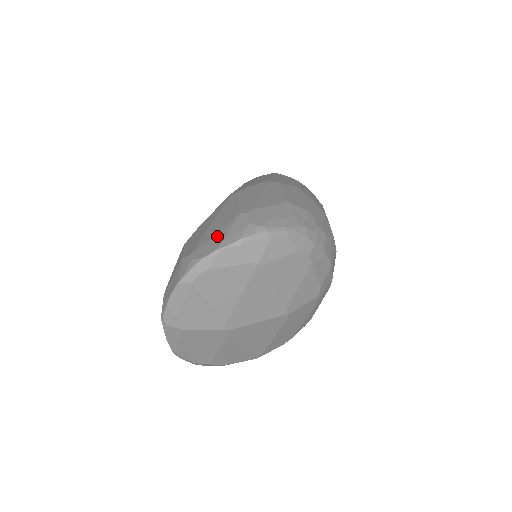
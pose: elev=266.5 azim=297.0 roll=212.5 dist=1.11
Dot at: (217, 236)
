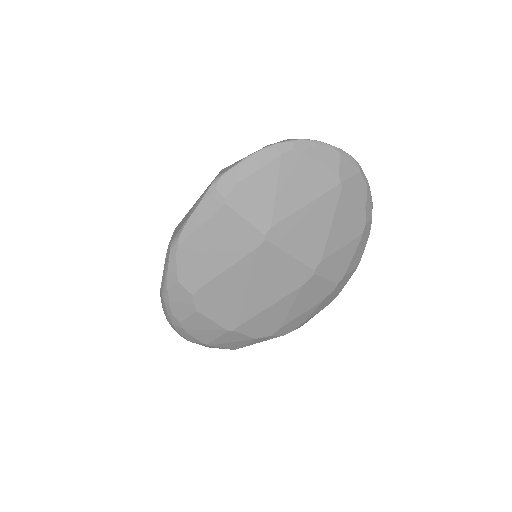
Dot at: occluded
